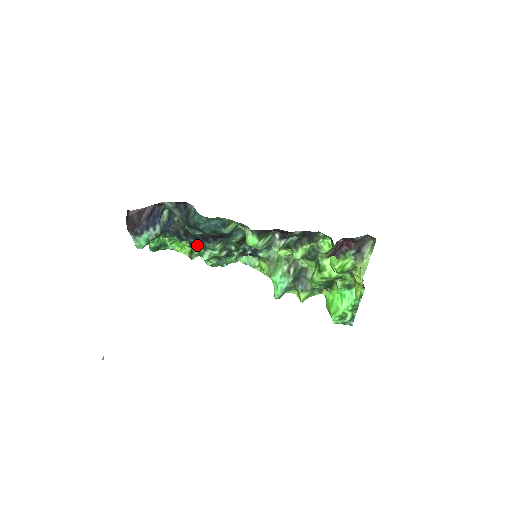
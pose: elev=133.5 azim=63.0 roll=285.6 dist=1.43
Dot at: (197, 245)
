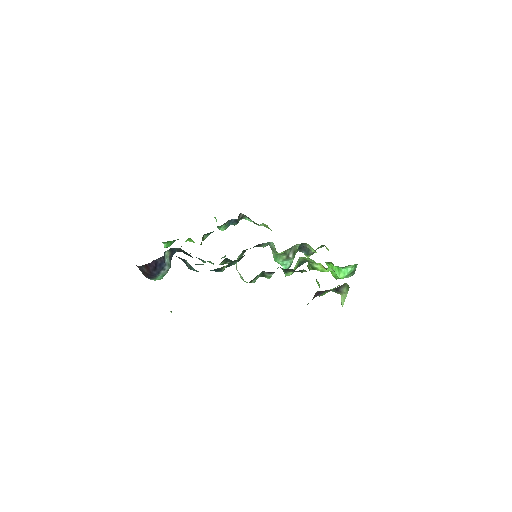
Dot at: (204, 261)
